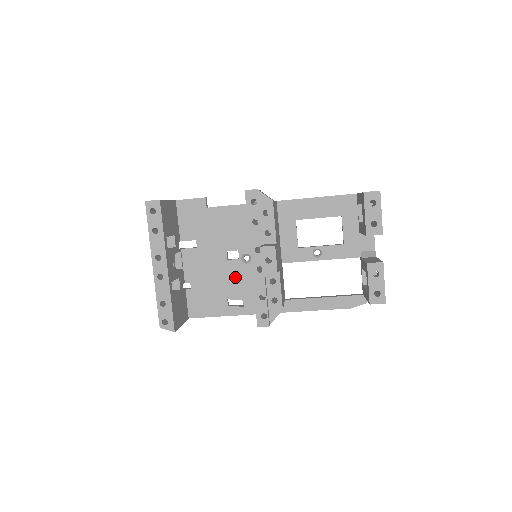
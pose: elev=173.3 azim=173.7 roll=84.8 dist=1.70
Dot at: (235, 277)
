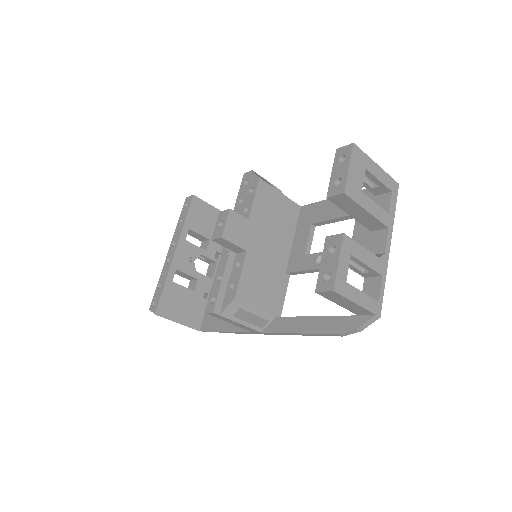
Dot at: occluded
